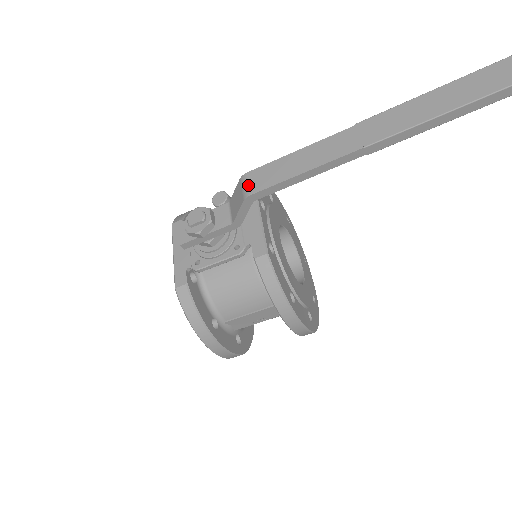
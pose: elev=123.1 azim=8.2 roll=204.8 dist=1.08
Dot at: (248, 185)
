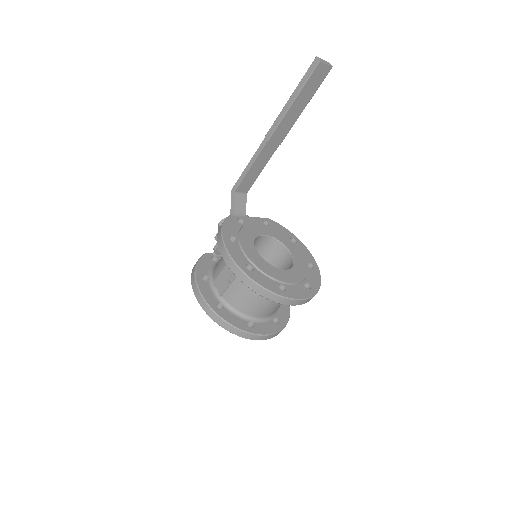
Dot at: occluded
